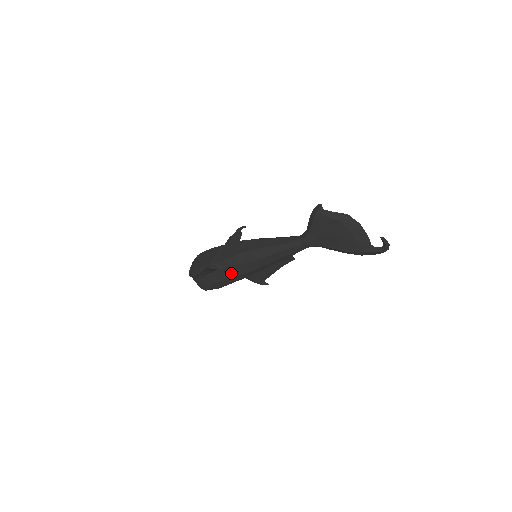
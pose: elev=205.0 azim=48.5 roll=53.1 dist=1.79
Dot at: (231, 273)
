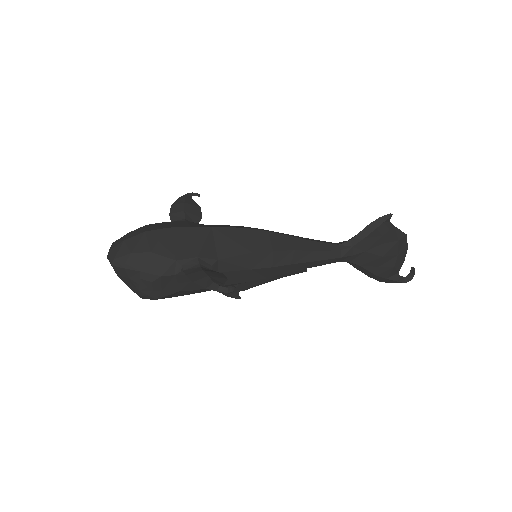
Dot at: occluded
